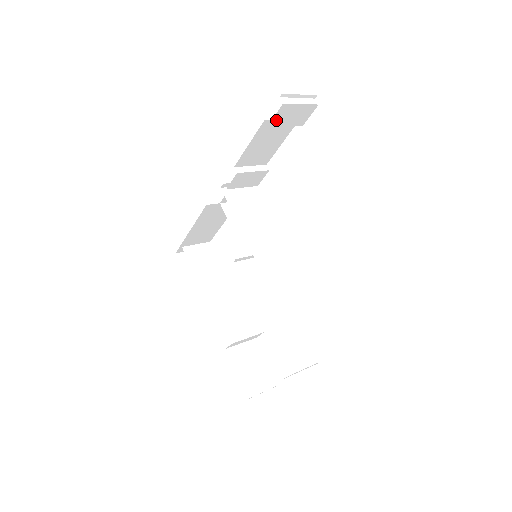
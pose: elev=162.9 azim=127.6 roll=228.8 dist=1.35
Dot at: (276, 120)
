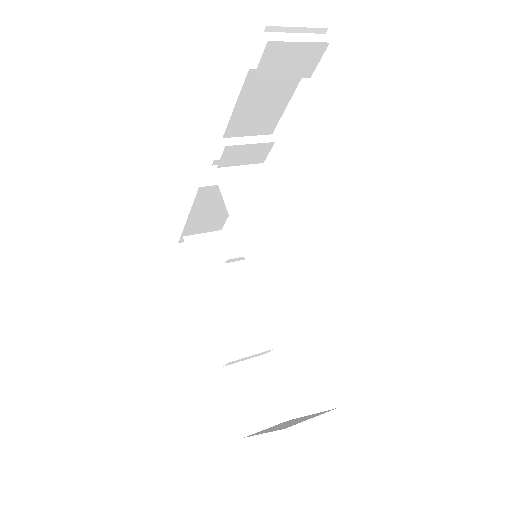
Dot at: (264, 68)
